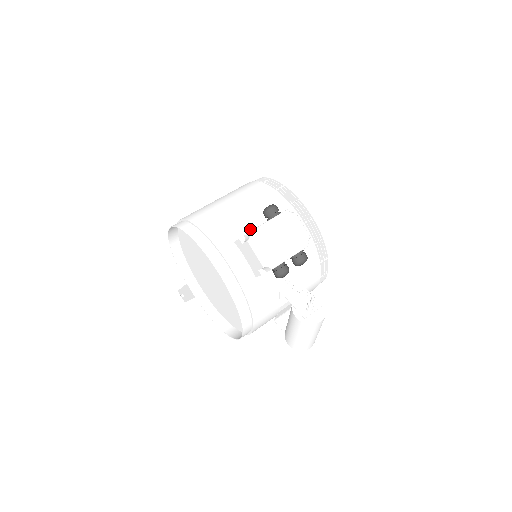
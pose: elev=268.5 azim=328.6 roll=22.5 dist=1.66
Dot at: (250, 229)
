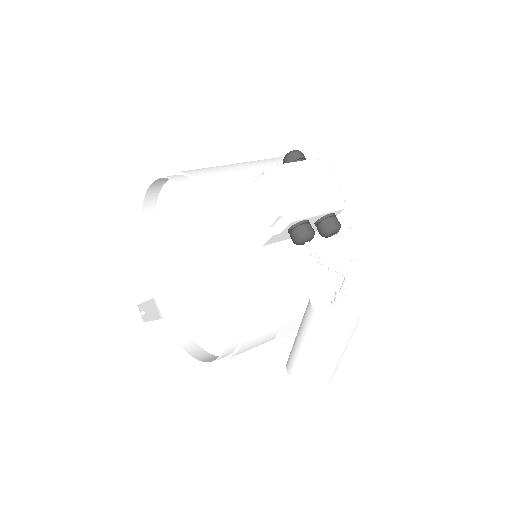
Dot at: occluded
